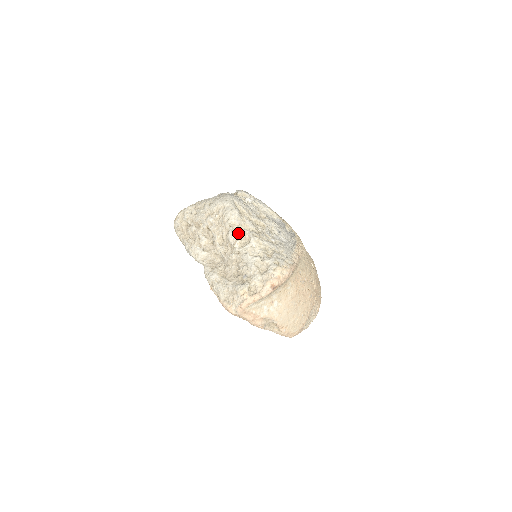
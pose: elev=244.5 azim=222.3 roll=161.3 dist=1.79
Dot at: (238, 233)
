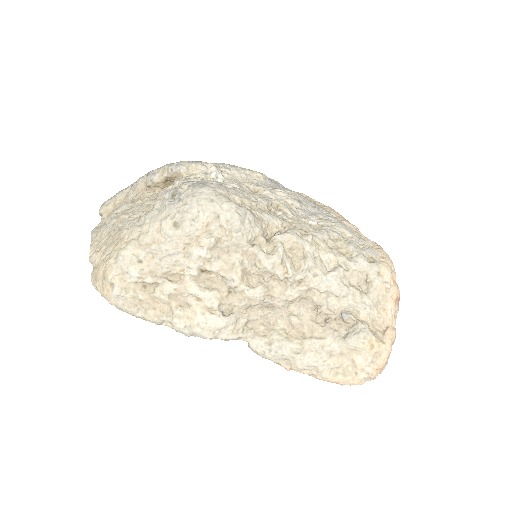
Dot at: (275, 249)
